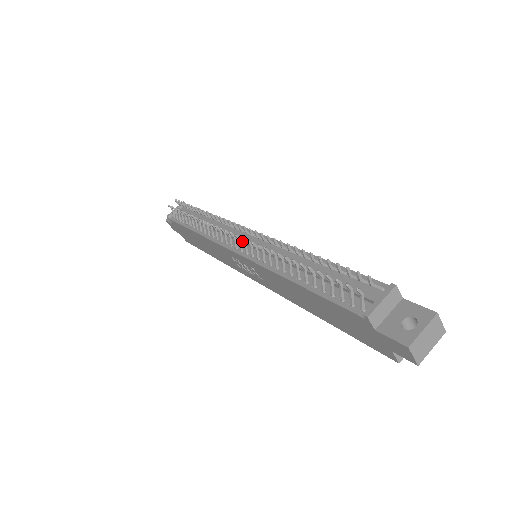
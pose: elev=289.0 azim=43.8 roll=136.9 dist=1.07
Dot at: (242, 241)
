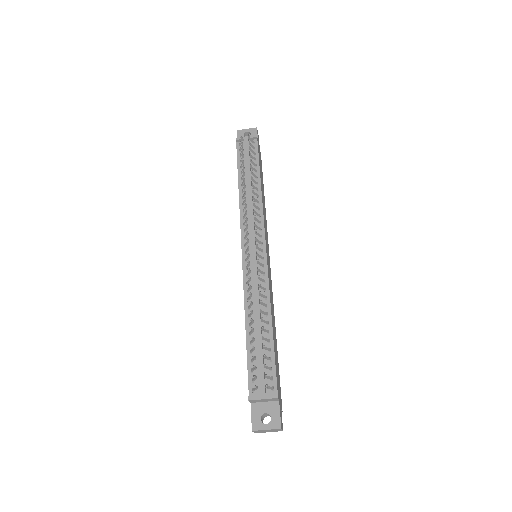
Dot at: (251, 247)
